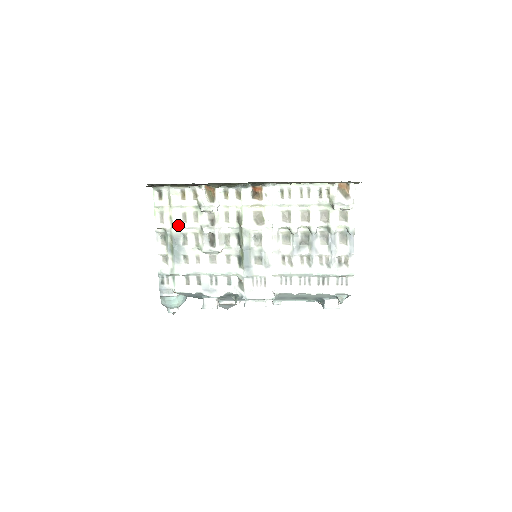
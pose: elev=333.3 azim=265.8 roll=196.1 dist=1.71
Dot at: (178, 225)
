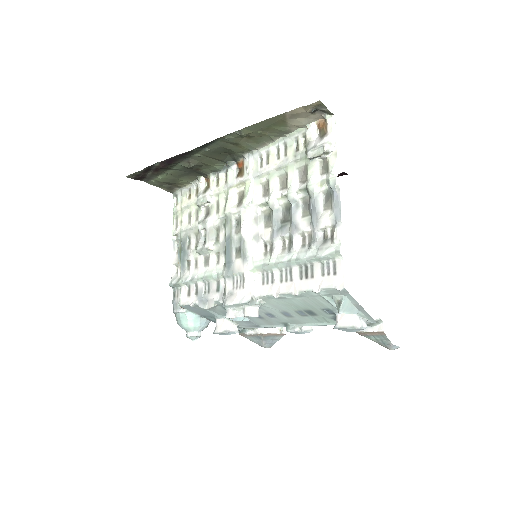
Dot at: (185, 228)
